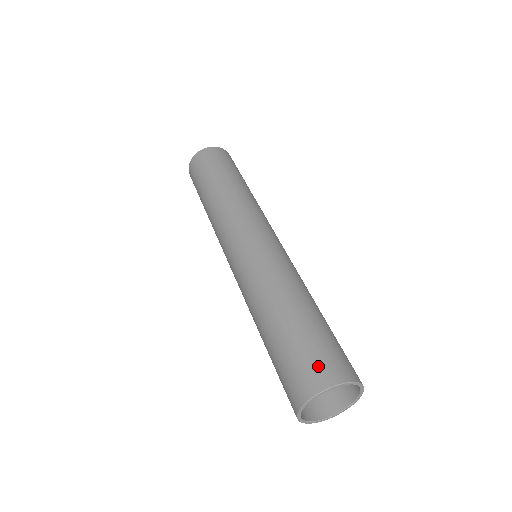
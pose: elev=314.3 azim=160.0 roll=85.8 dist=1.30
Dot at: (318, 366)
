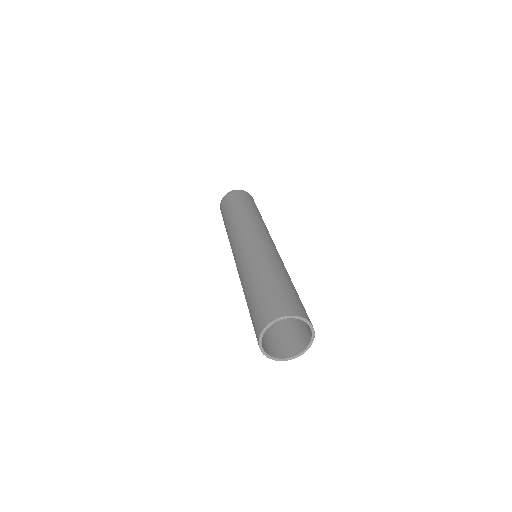
Dot at: (267, 310)
